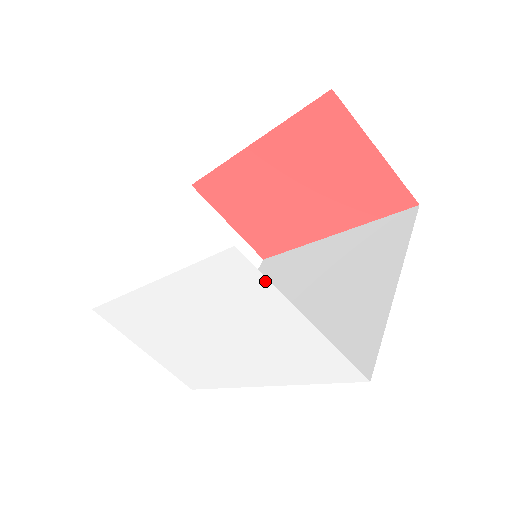
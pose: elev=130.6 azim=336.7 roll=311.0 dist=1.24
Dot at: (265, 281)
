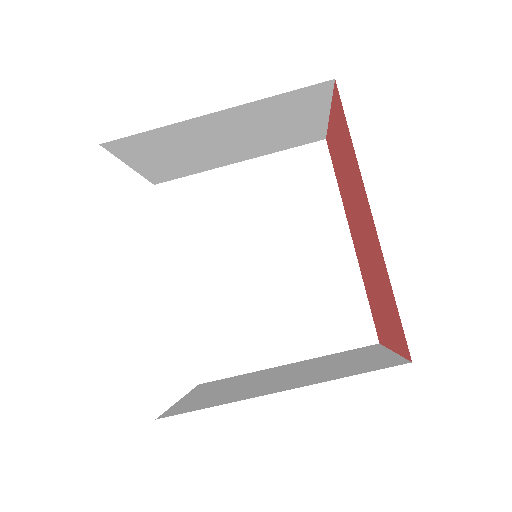
Dot at: occluded
